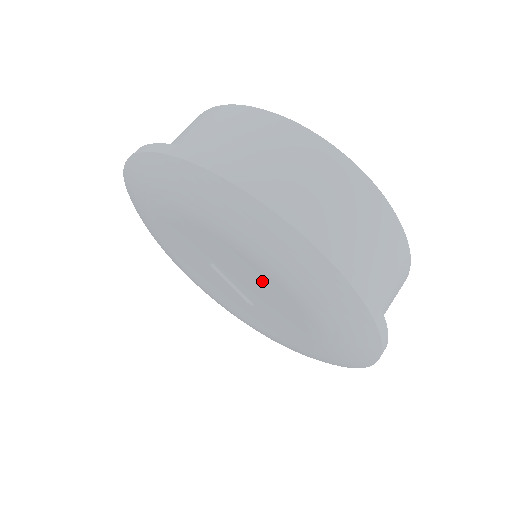
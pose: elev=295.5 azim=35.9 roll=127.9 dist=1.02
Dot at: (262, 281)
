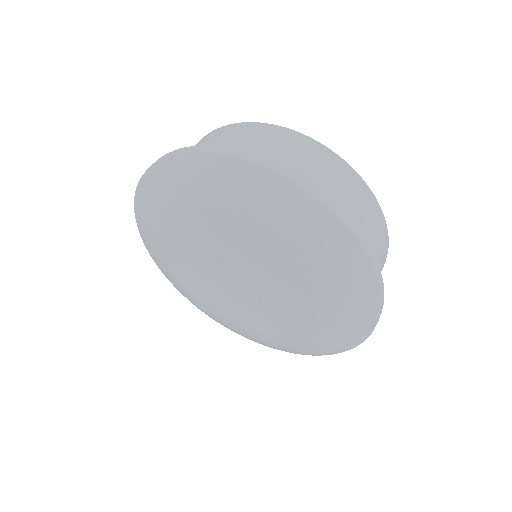
Dot at: (272, 257)
